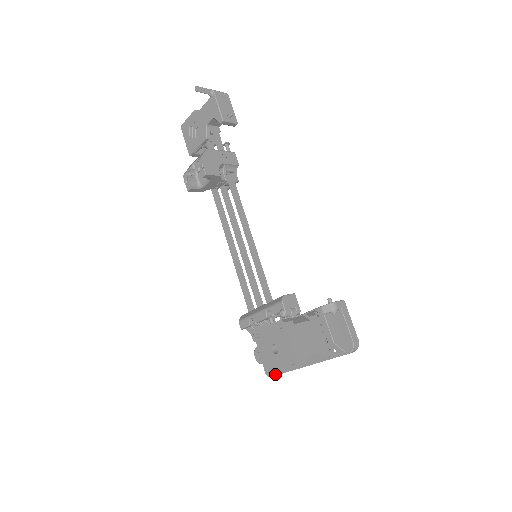
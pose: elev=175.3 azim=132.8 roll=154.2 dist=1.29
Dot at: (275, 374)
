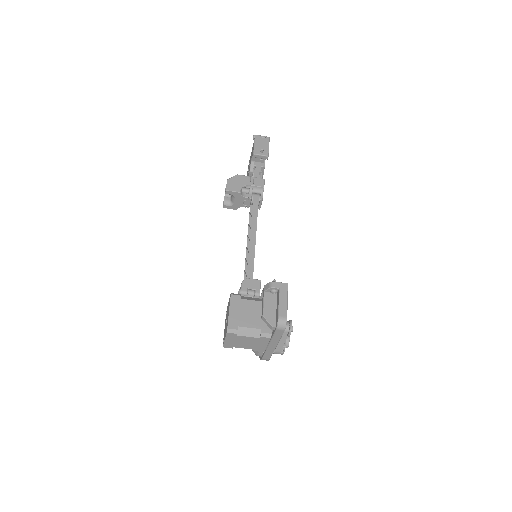
Dot at: (223, 342)
